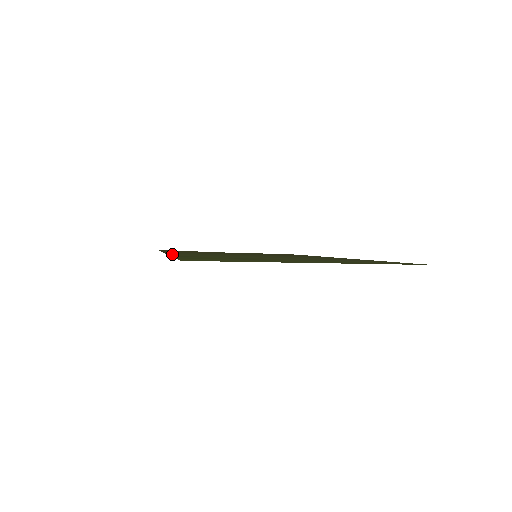
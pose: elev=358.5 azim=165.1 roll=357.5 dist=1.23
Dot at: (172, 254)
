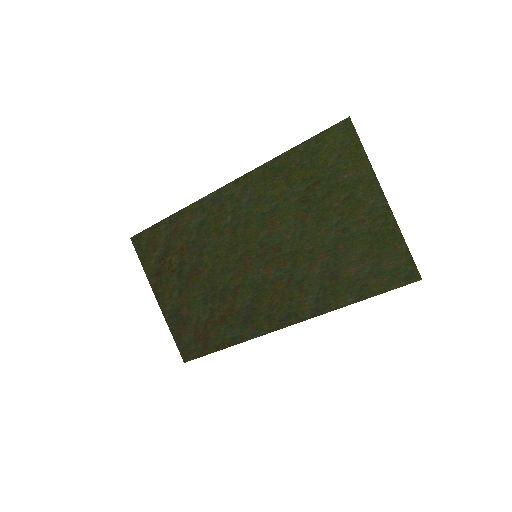
Dot at: (238, 183)
